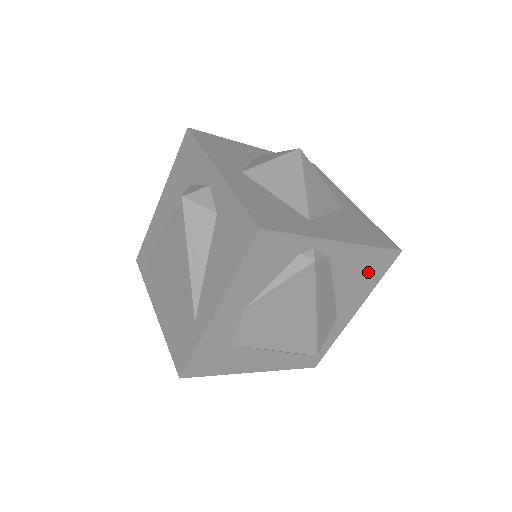
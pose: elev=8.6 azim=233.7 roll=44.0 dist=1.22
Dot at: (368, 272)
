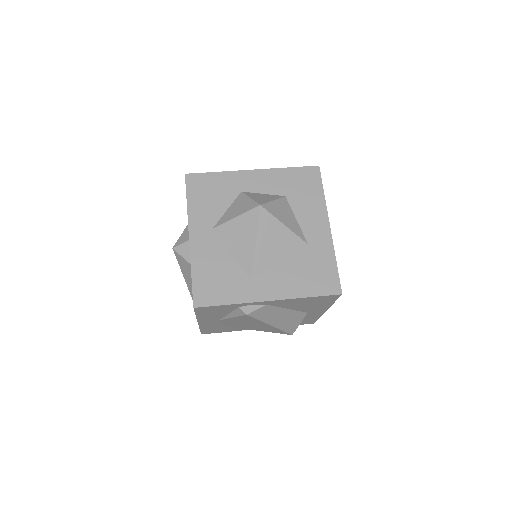
Dot at: (316, 302)
